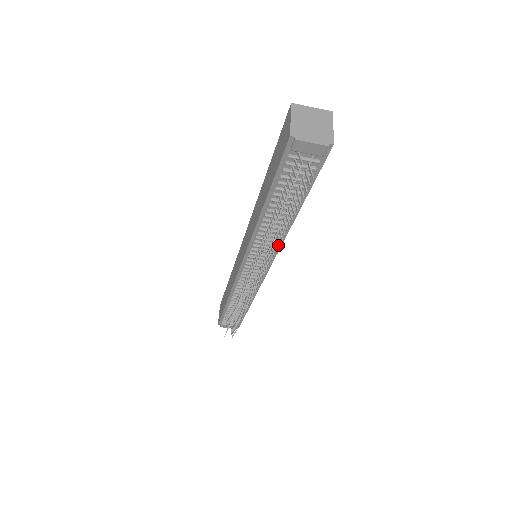
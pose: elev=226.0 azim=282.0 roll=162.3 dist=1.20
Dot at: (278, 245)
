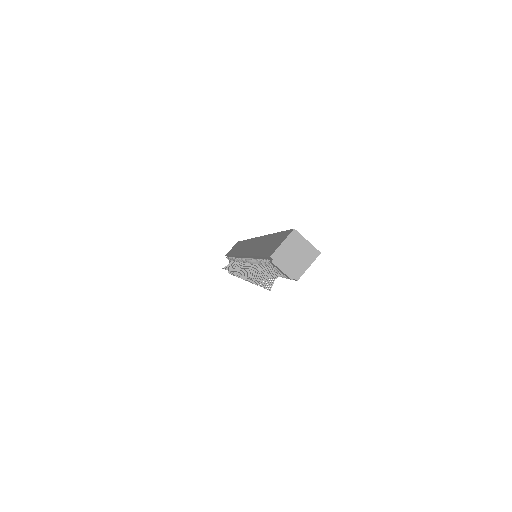
Dot at: occluded
